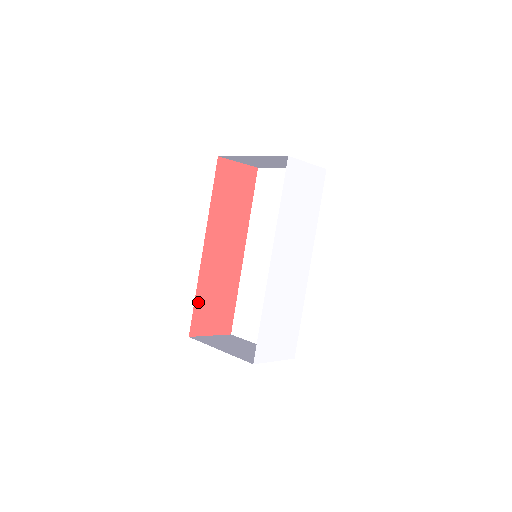
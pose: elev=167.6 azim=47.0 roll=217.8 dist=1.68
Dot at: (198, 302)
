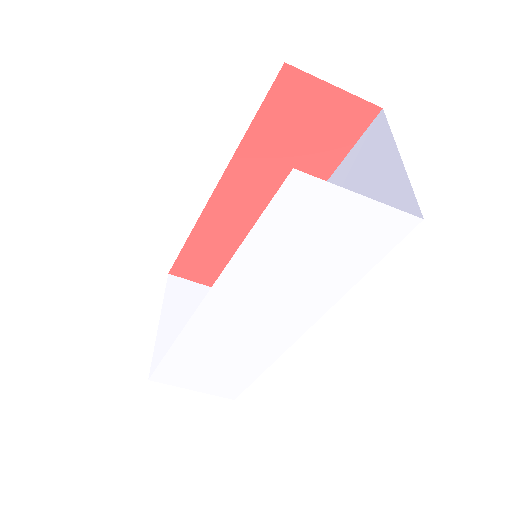
Dot at: (191, 247)
